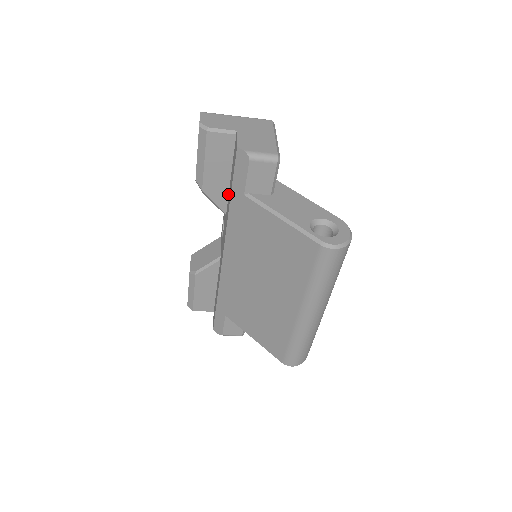
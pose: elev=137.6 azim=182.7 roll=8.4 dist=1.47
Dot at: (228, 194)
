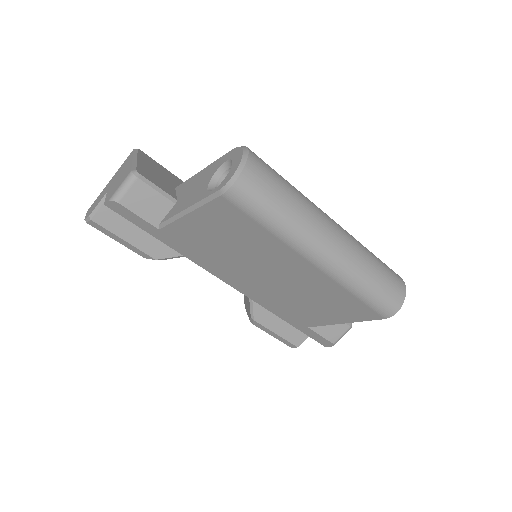
Dot at: occluded
